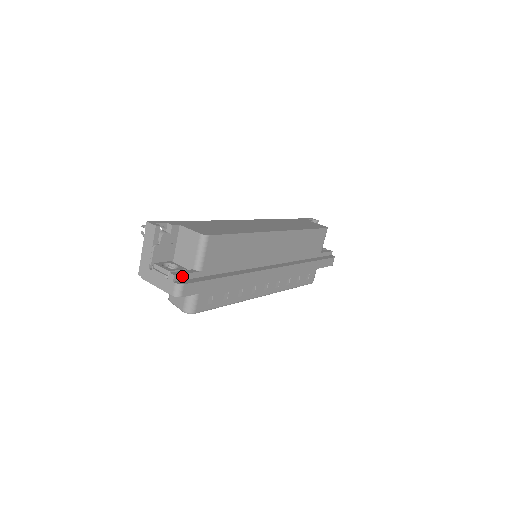
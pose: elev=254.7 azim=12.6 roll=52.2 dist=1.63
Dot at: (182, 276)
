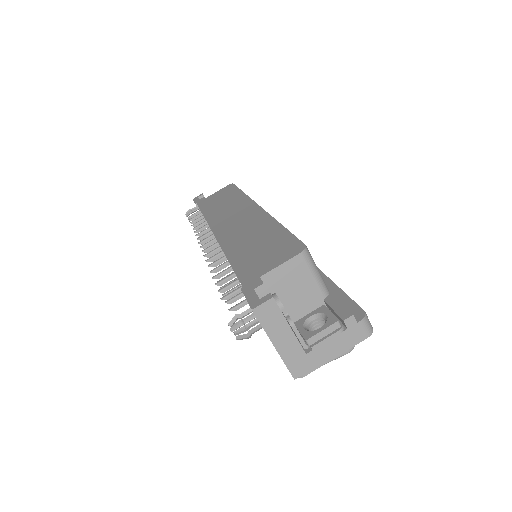
Dot at: (346, 310)
